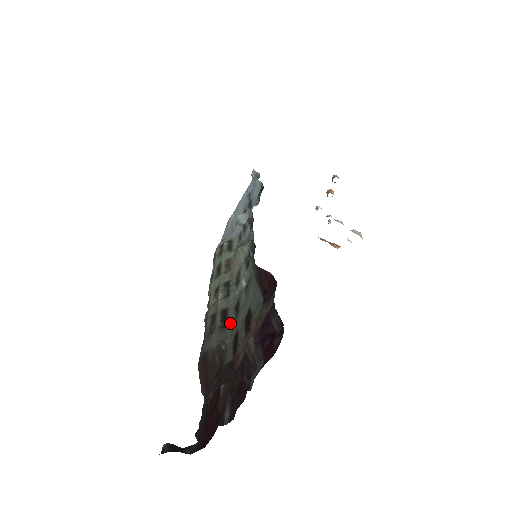
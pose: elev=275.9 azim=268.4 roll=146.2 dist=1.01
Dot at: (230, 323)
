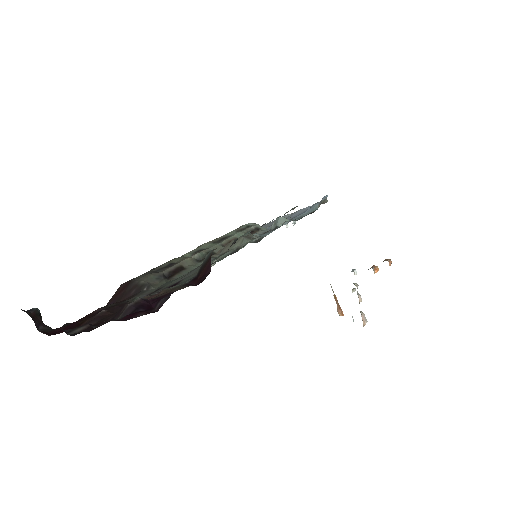
Dot at: (172, 279)
